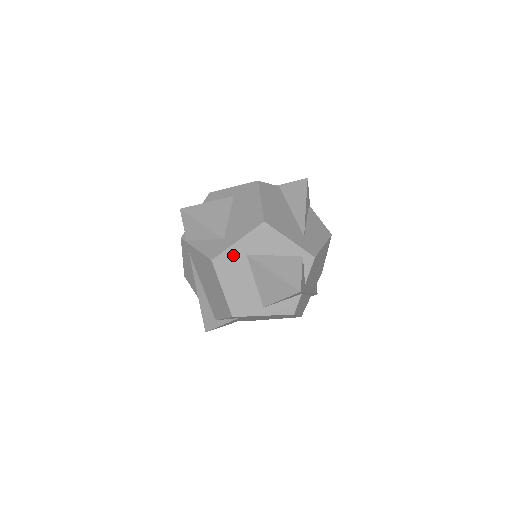
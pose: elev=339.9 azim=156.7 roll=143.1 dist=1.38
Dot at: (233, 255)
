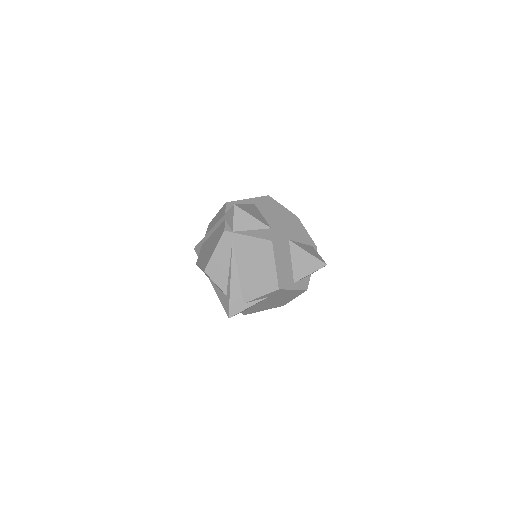
Dot at: (283, 239)
